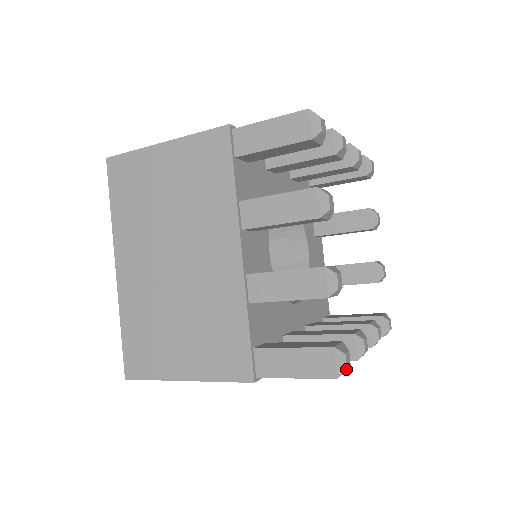
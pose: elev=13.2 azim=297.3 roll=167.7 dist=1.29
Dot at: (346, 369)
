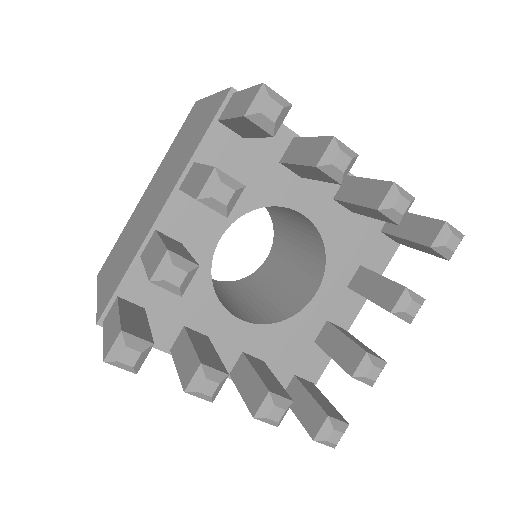
Dot at: occluded
